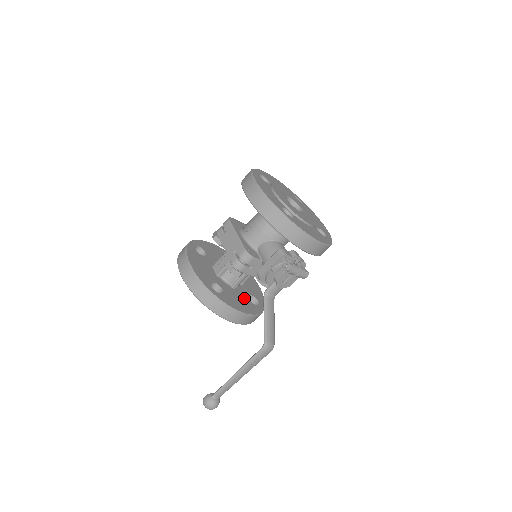
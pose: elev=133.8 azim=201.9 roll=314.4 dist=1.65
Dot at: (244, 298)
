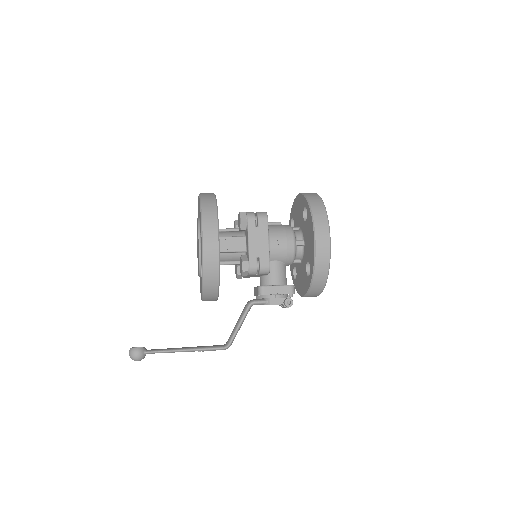
Dot at: occluded
